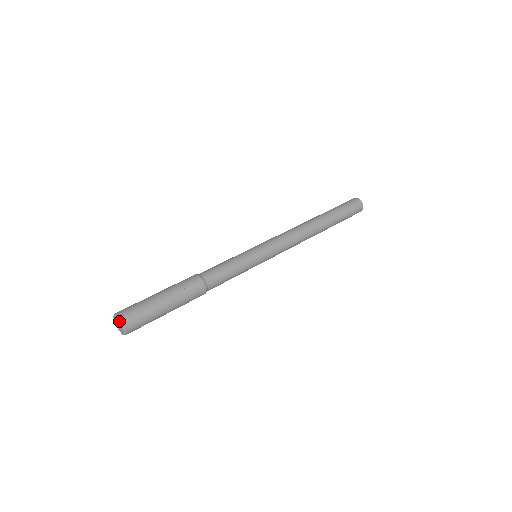
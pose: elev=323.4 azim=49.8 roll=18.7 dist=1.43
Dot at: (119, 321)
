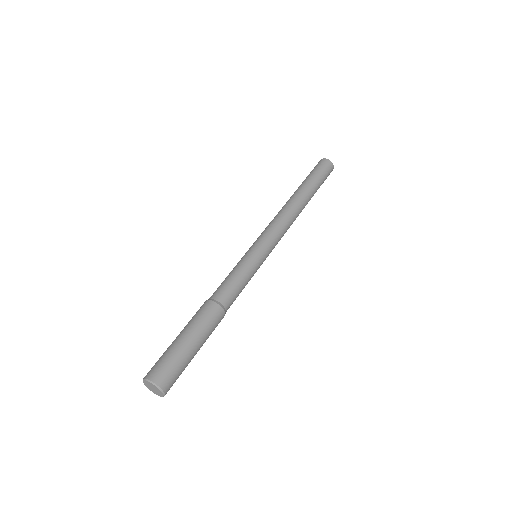
Dot at: (146, 381)
